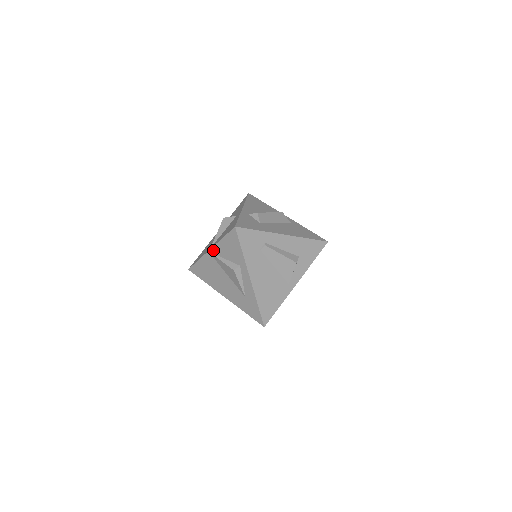
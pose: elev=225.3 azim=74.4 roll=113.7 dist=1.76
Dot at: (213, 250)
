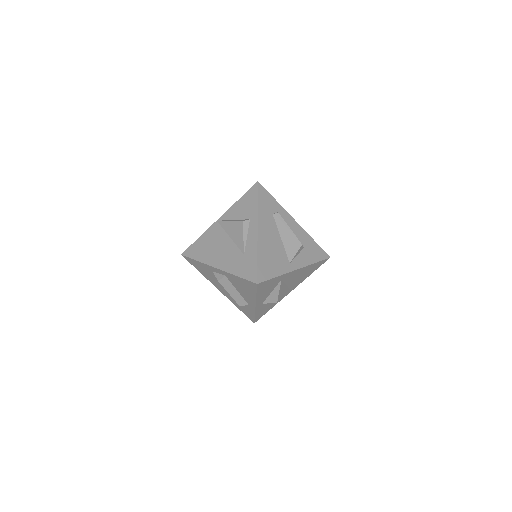
Dot at: (223, 216)
